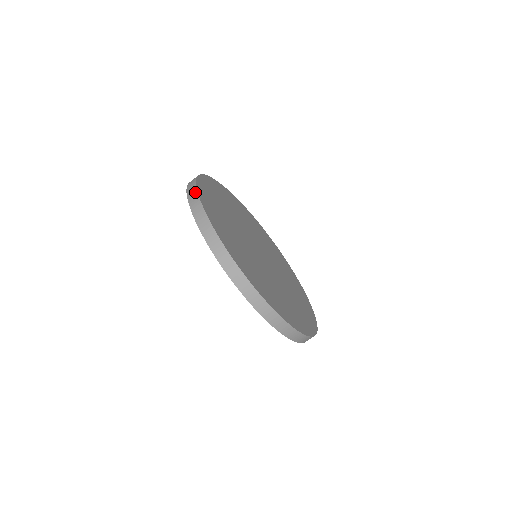
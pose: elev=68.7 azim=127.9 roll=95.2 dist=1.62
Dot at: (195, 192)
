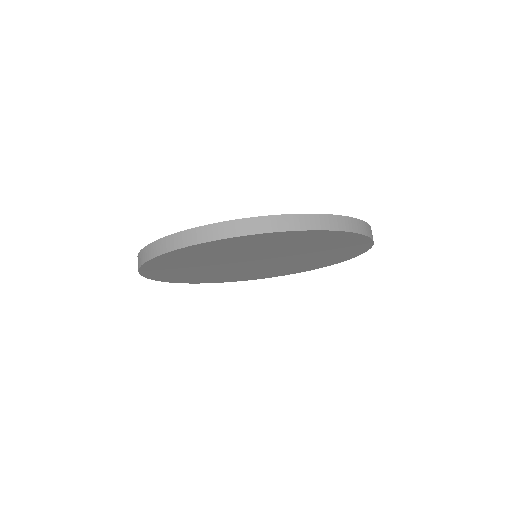
Dot at: occluded
